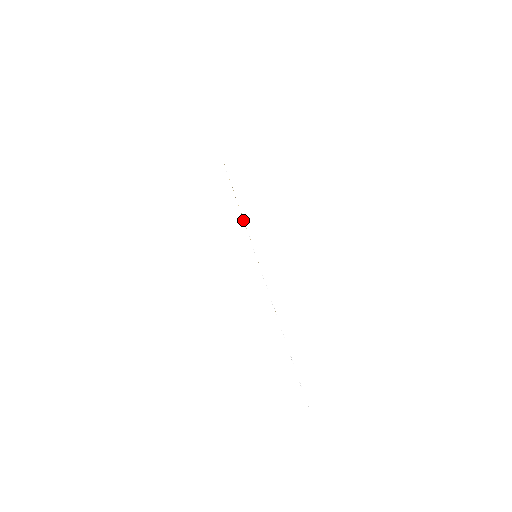
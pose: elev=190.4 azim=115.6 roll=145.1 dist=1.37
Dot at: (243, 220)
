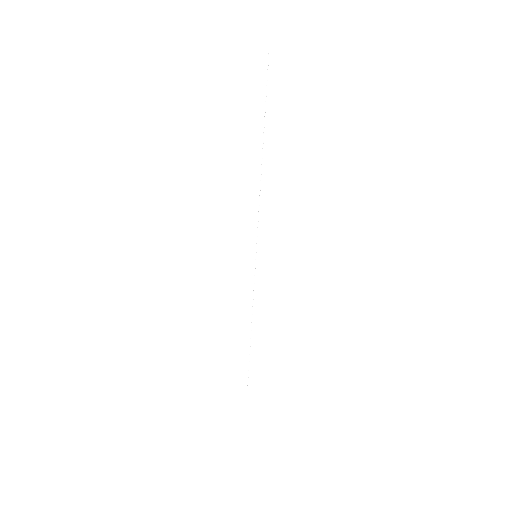
Dot at: (259, 199)
